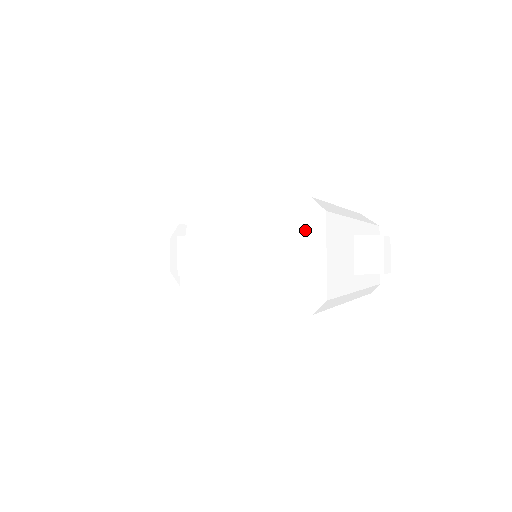
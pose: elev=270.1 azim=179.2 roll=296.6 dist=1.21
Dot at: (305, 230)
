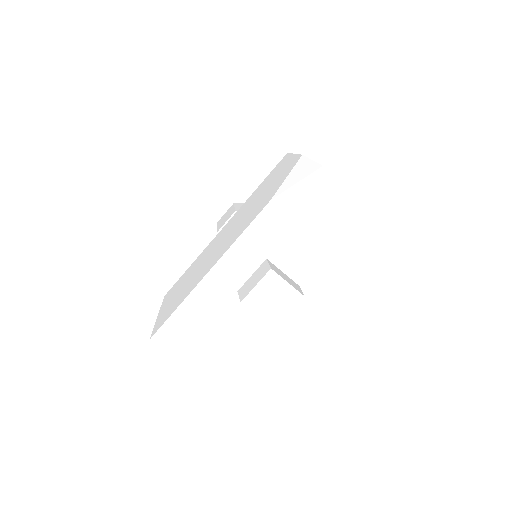
Dot at: occluded
